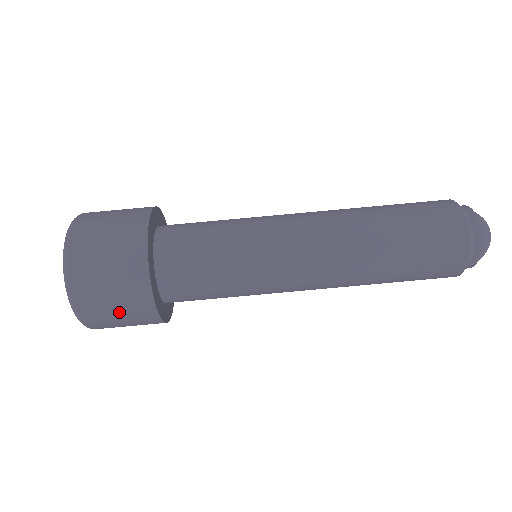
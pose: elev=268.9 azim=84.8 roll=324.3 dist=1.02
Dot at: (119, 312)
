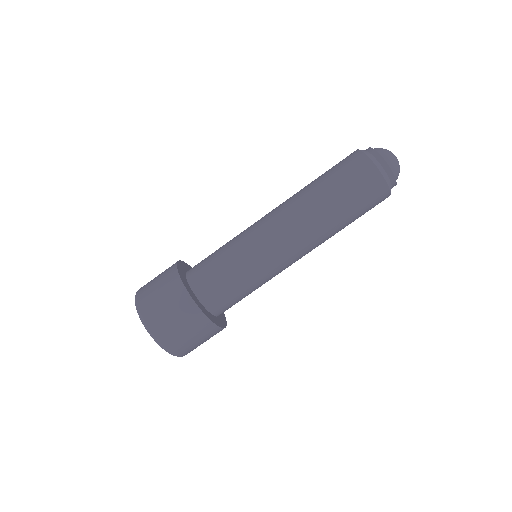
Dot at: occluded
